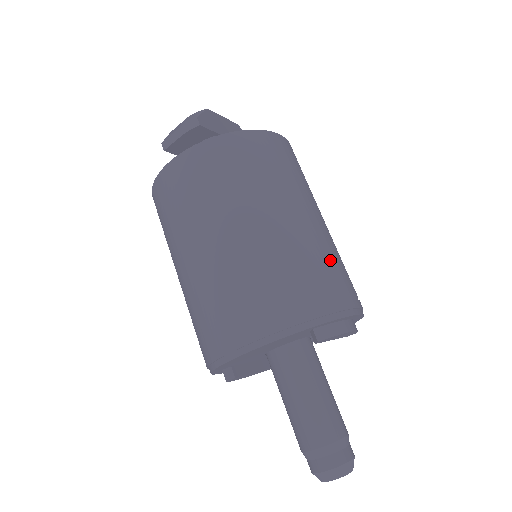
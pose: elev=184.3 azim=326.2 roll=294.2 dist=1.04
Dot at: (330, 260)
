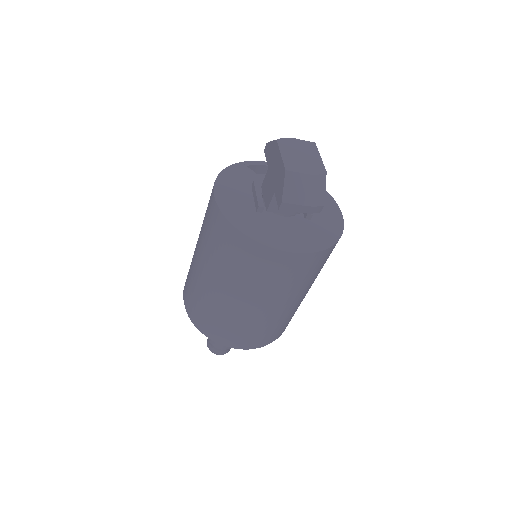
Dot at: occluded
